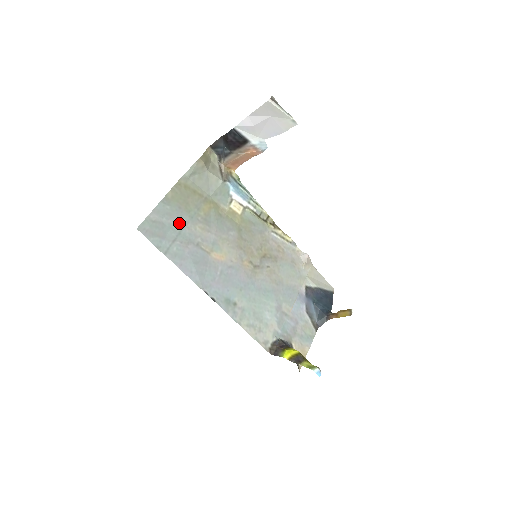
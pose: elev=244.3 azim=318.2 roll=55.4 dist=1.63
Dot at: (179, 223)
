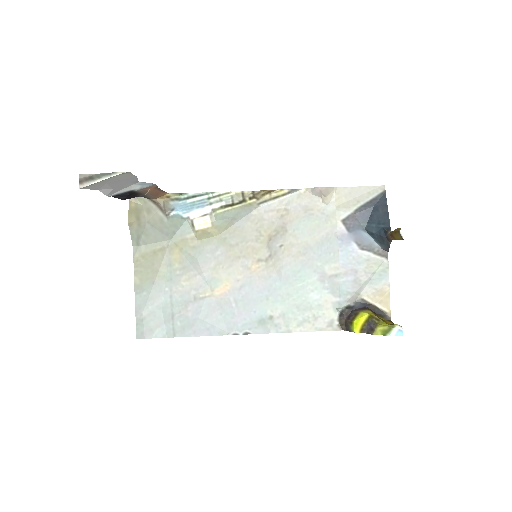
Dot at: (165, 297)
